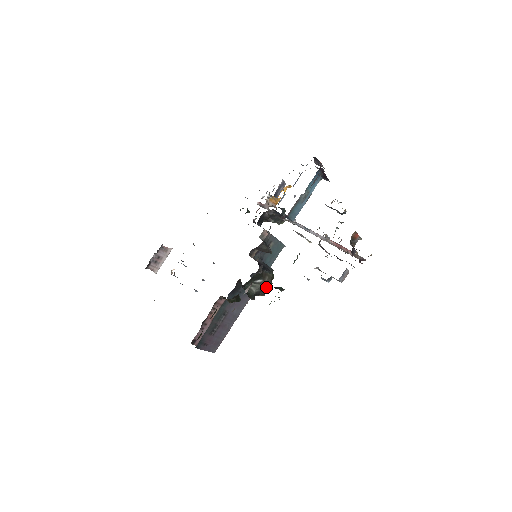
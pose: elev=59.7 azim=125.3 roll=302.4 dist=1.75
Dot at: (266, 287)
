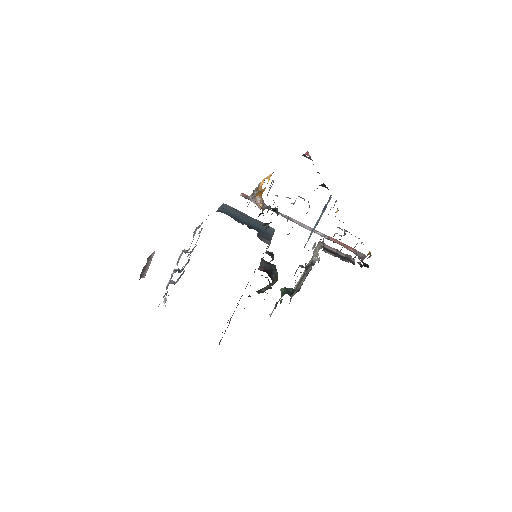
Dot at: occluded
